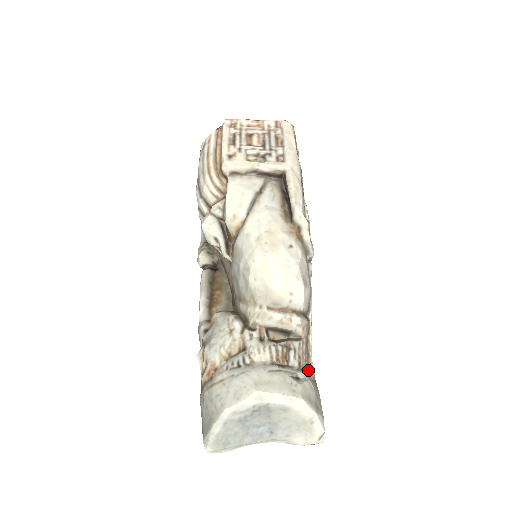
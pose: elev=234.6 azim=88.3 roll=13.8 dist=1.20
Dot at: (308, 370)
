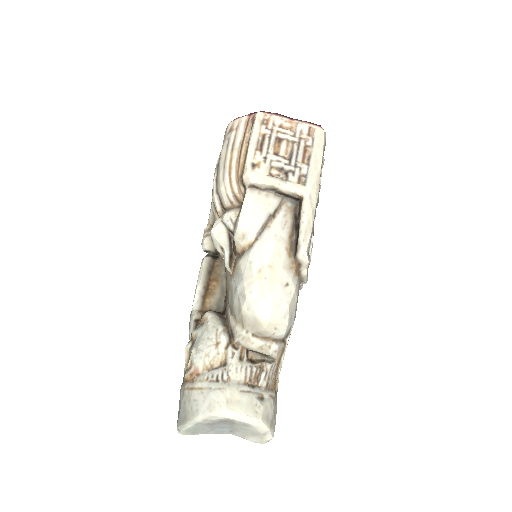
Dot at: (273, 387)
